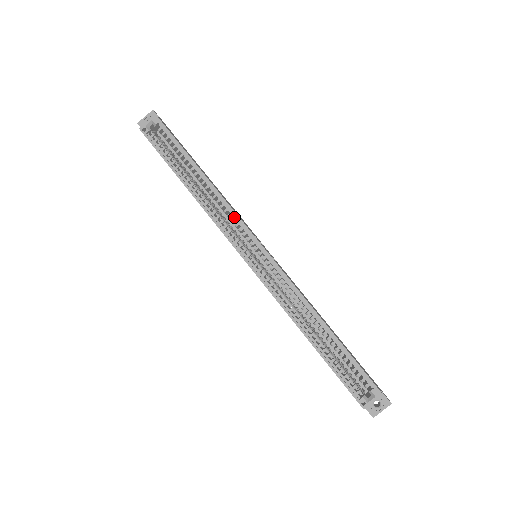
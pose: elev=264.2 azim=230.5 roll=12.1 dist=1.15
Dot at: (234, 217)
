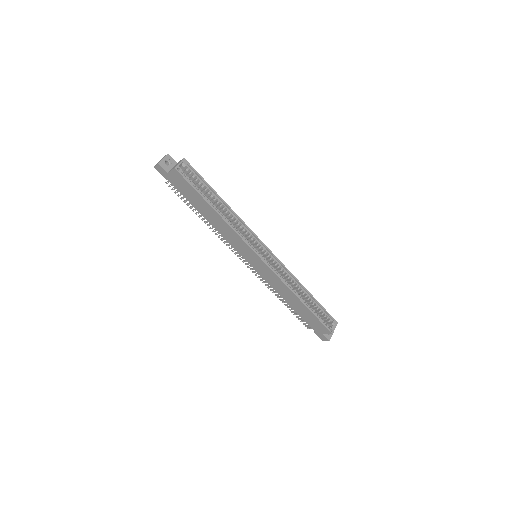
Dot at: (247, 230)
